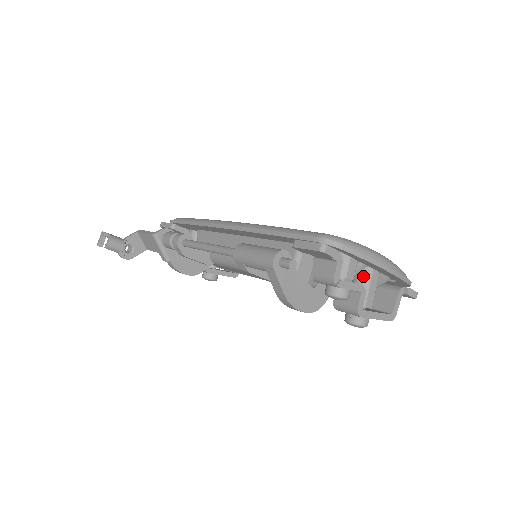
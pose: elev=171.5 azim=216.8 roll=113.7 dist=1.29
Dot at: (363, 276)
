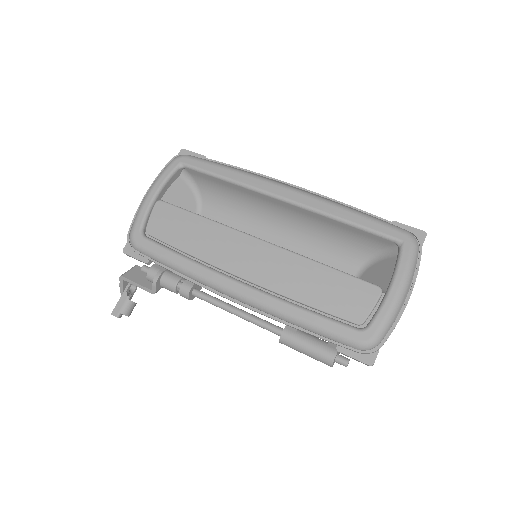
Dot at: occluded
